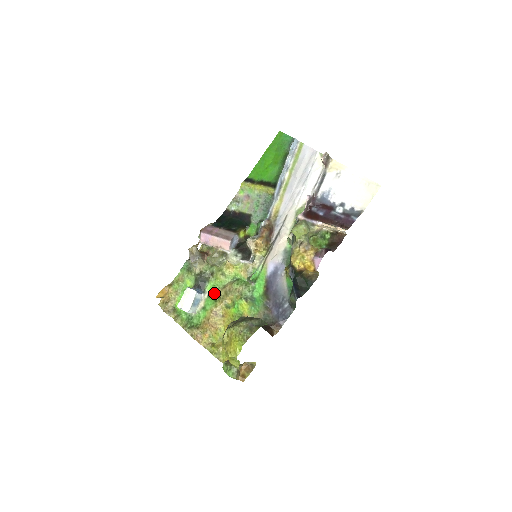
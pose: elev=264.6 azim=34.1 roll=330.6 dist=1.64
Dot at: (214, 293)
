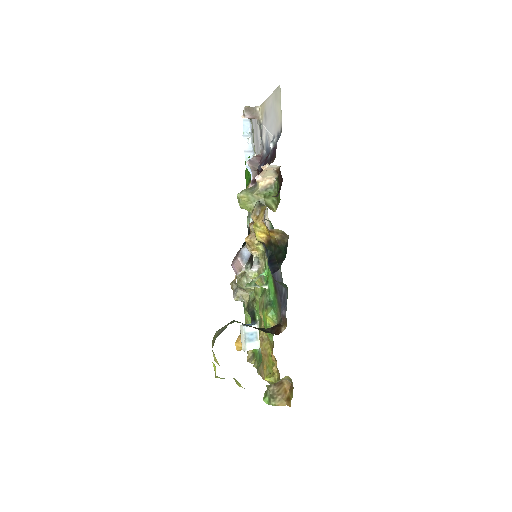
Dot at: (259, 318)
